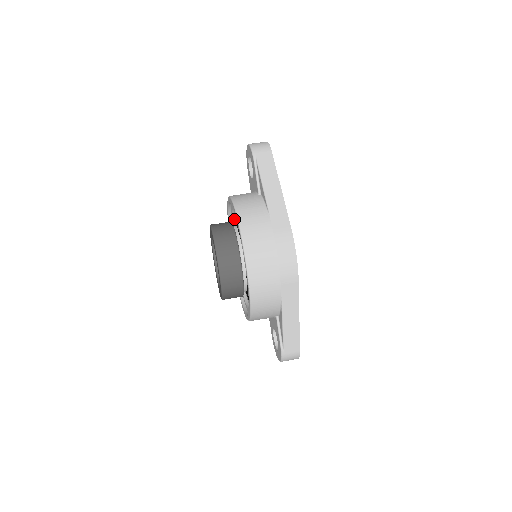
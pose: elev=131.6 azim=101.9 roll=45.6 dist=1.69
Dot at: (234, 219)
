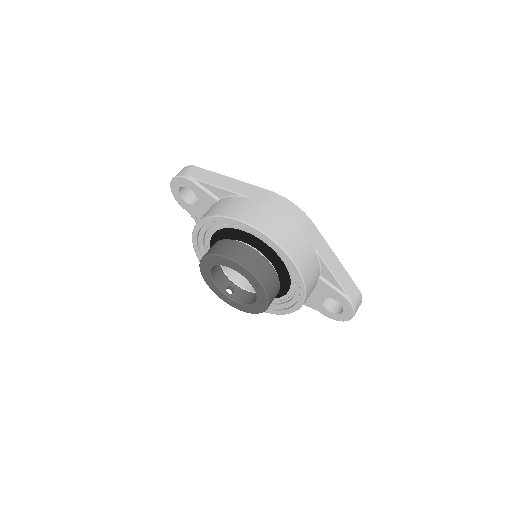
Dot at: occluded
